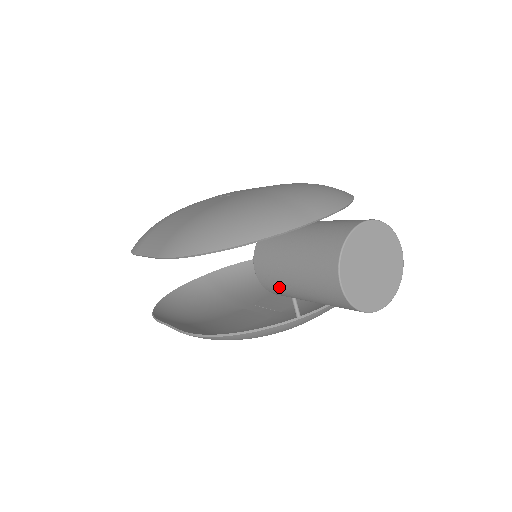
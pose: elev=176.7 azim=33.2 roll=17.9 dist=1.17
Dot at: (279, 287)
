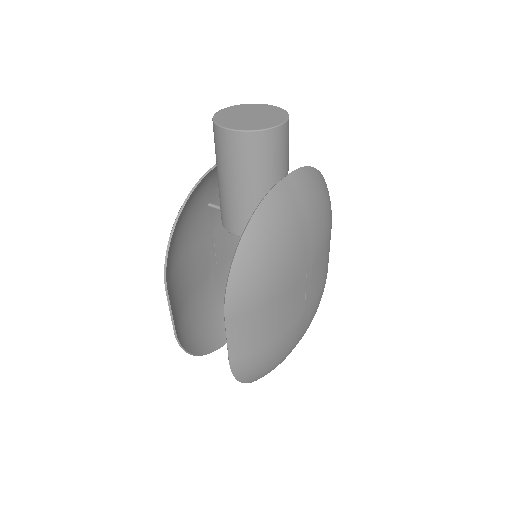
Dot at: (246, 213)
